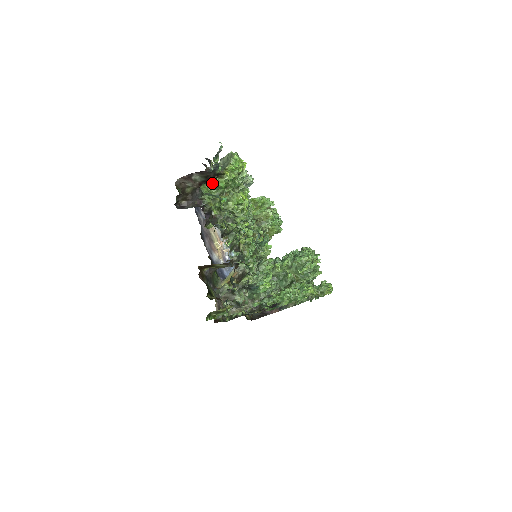
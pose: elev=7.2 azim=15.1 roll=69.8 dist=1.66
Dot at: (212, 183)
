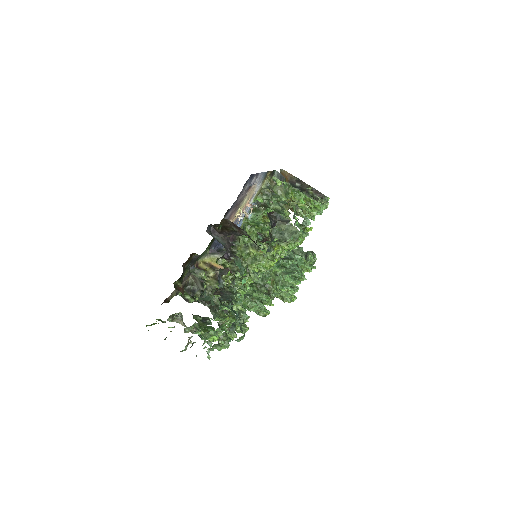
Dot at: occluded
